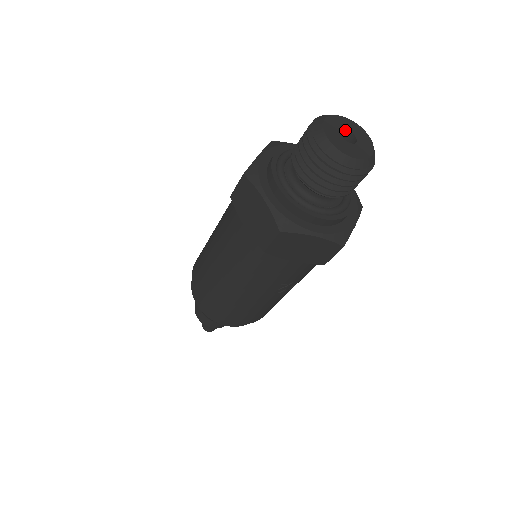
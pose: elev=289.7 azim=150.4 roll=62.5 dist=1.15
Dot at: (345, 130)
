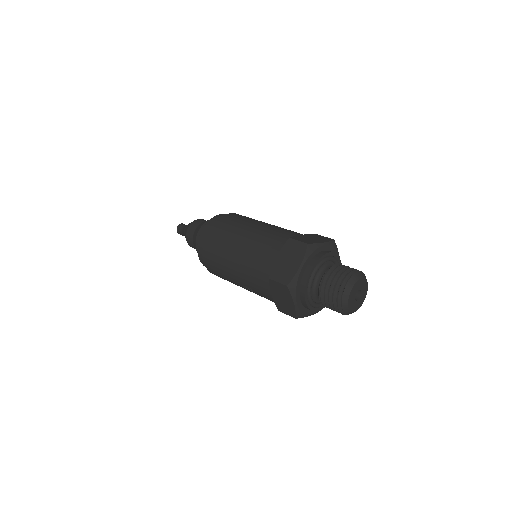
Dot at: (361, 290)
